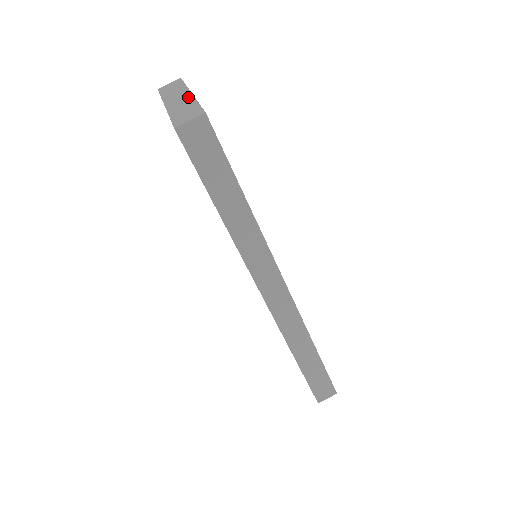
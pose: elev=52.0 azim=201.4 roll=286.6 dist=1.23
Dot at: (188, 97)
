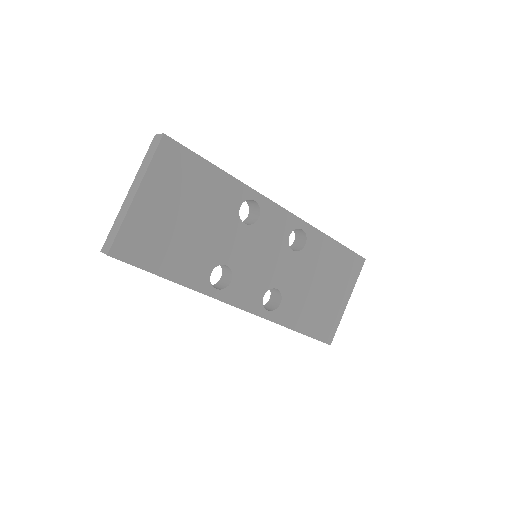
Dot at: (130, 202)
